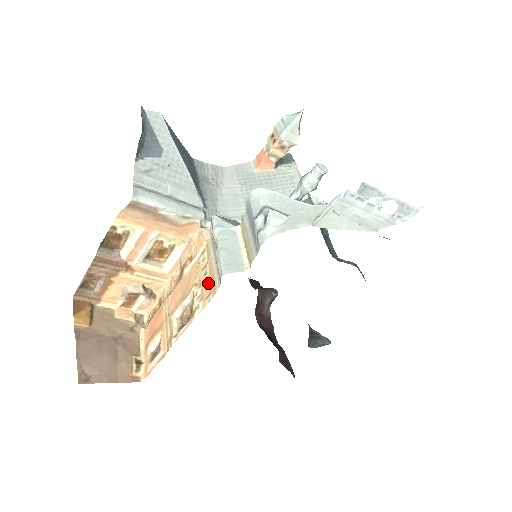
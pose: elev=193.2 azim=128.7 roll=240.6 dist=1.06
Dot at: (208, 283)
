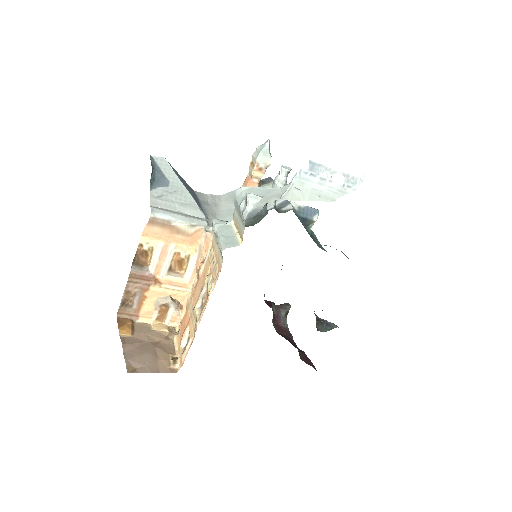
Dot at: (216, 267)
